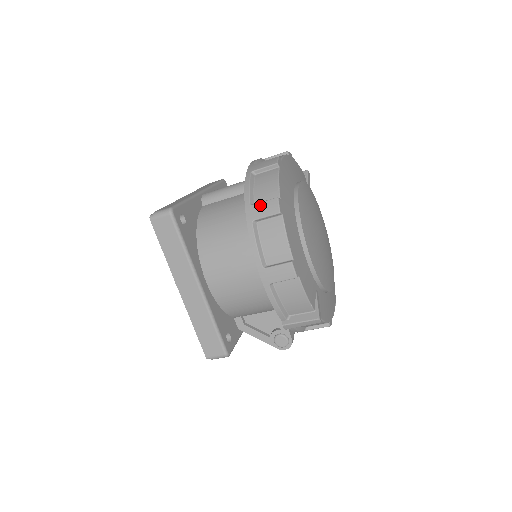
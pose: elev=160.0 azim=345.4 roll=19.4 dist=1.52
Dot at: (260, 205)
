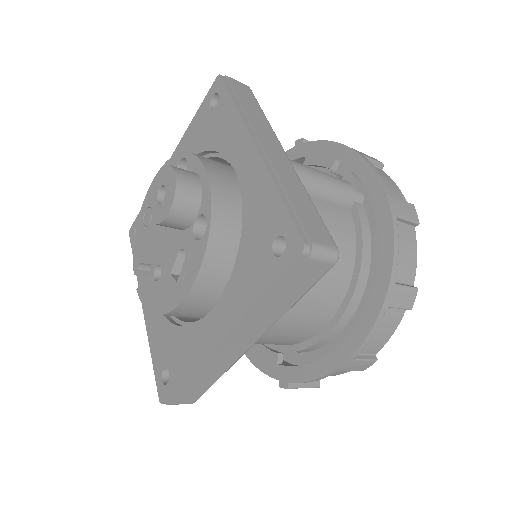
Dot at: (403, 290)
